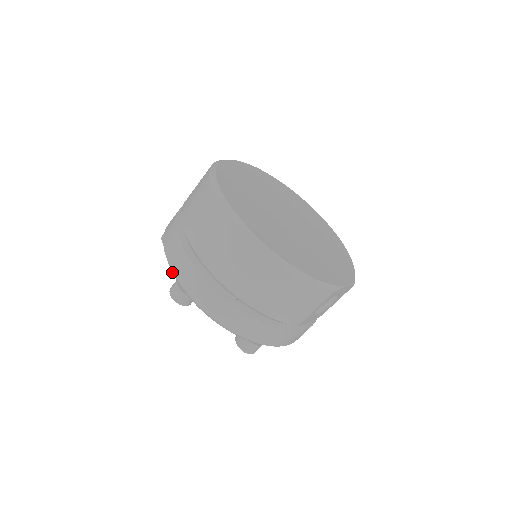
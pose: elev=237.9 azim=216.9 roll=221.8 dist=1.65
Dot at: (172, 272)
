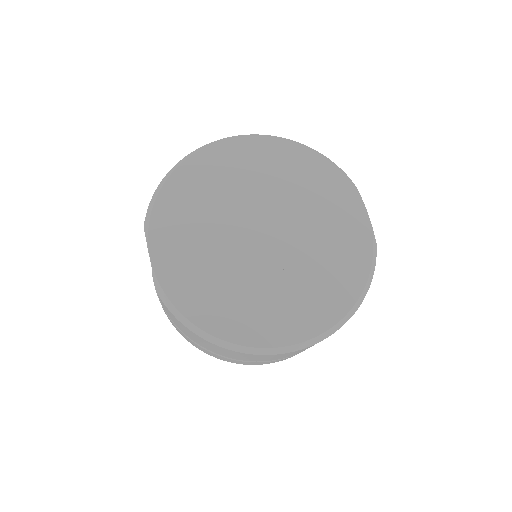
Dot at: occluded
